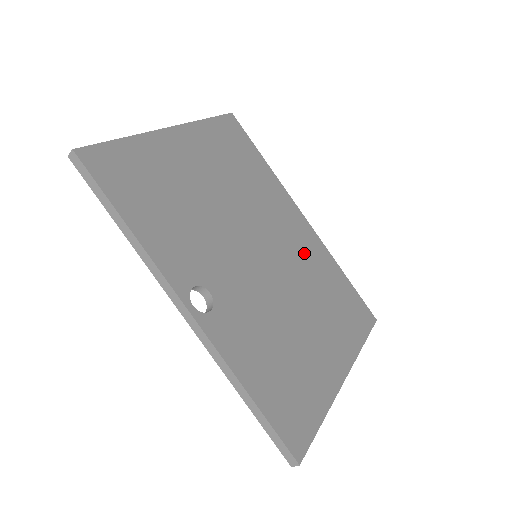
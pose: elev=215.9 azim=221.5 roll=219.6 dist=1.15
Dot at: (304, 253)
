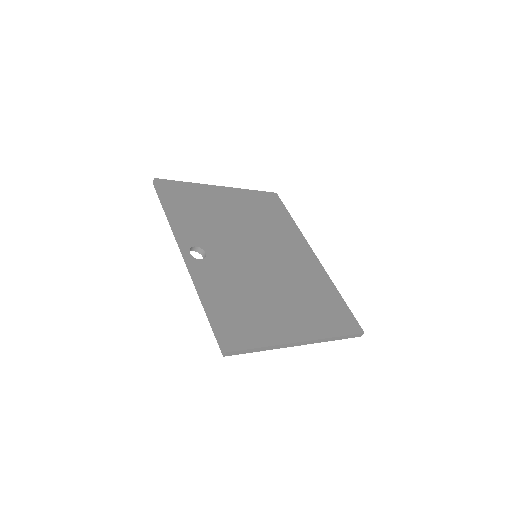
Dot at: (302, 269)
